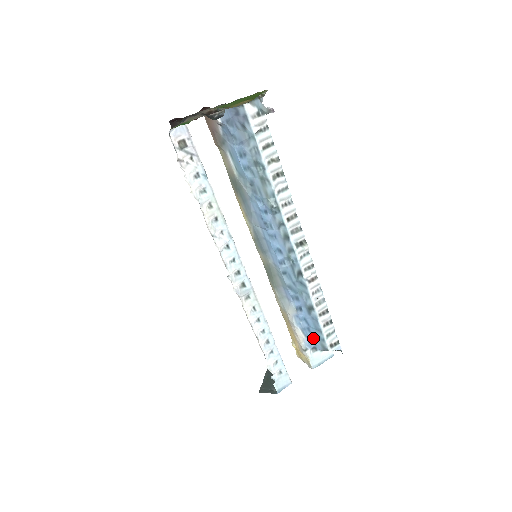
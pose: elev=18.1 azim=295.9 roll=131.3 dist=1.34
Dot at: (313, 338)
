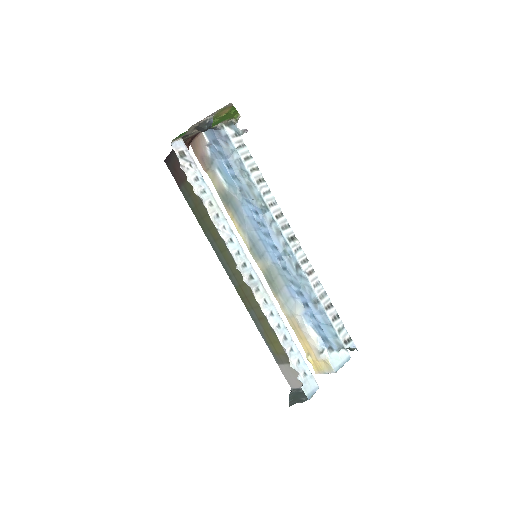
Dot at: (326, 337)
